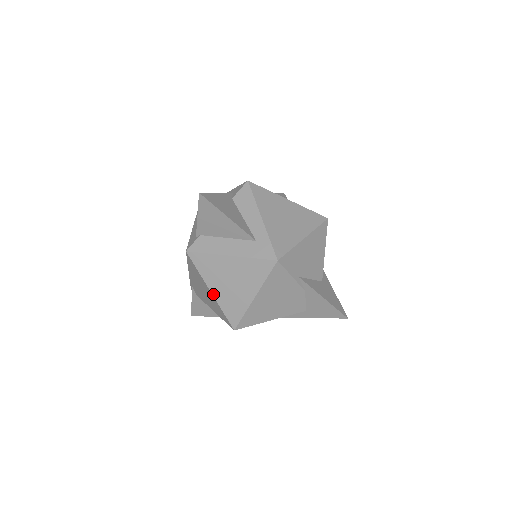
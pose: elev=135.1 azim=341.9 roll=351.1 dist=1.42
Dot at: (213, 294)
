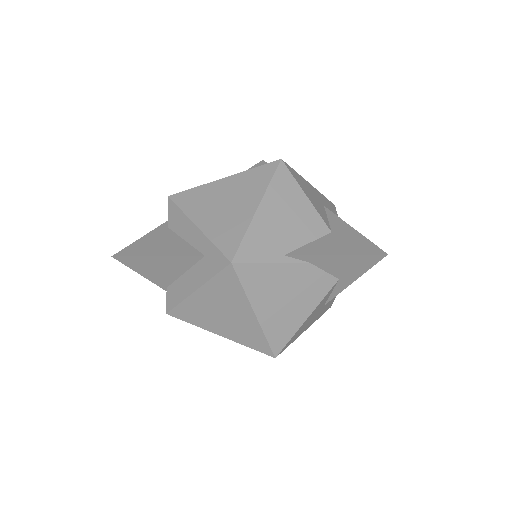
Dot at: (224, 336)
